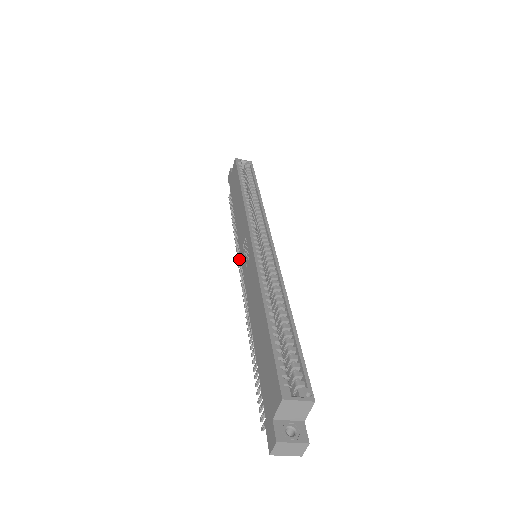
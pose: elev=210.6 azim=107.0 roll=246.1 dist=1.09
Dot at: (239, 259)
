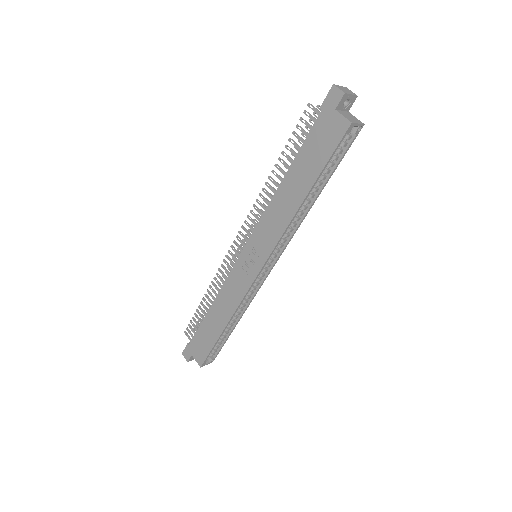
Dot at: occluded
